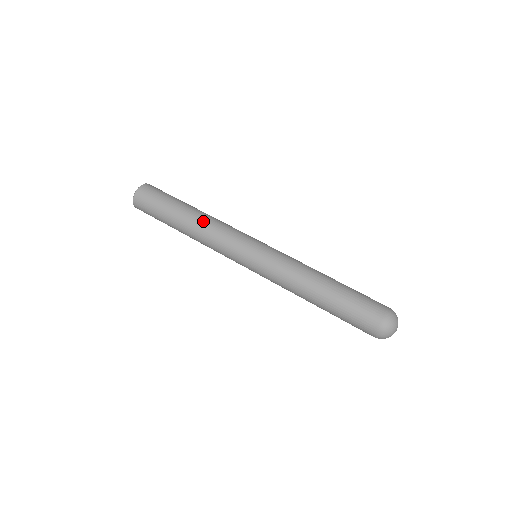
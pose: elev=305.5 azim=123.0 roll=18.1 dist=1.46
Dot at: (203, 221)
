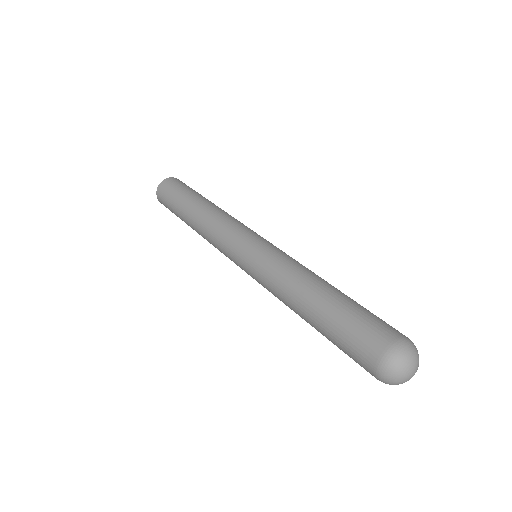
Dot at: (205, 214)
